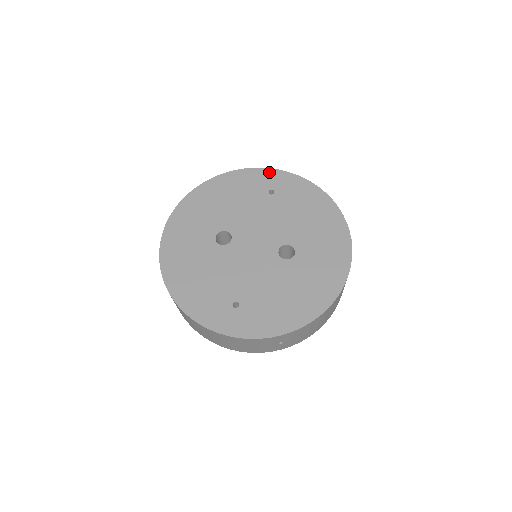
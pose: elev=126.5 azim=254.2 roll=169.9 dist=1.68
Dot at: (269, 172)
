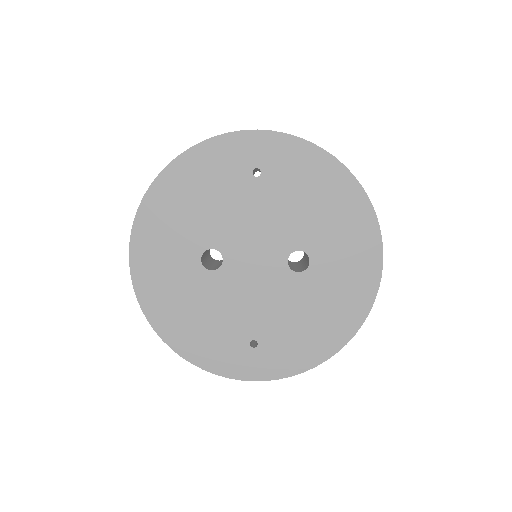
Dot at: (245, 138)
